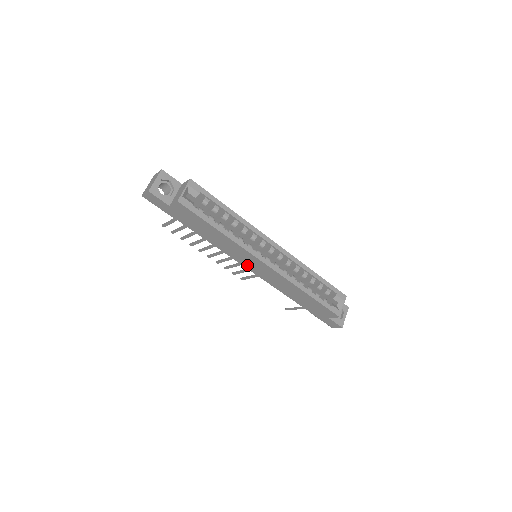
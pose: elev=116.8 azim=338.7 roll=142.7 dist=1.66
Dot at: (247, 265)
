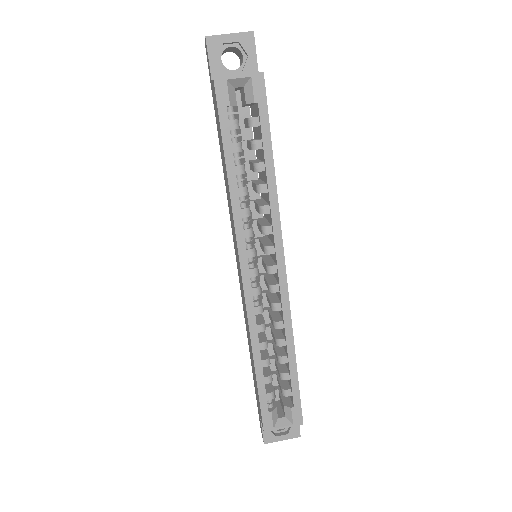
Dot at: occluded
